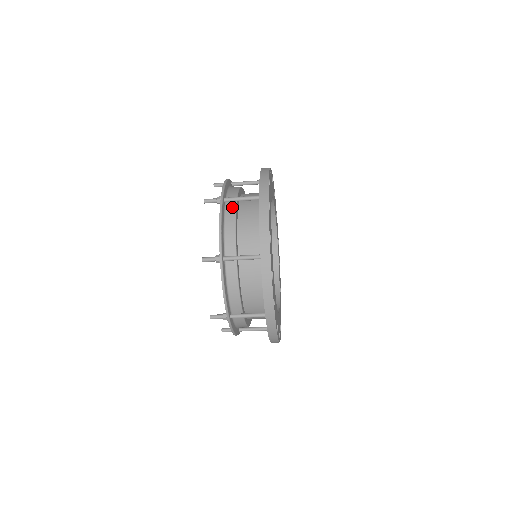
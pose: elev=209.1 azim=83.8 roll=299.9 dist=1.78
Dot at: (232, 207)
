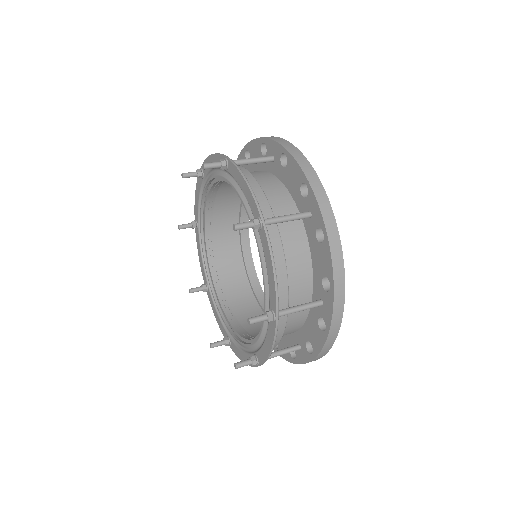
Dot at: (283, 317)
